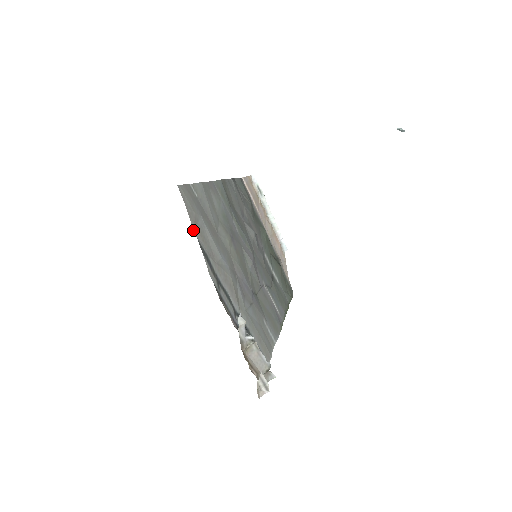
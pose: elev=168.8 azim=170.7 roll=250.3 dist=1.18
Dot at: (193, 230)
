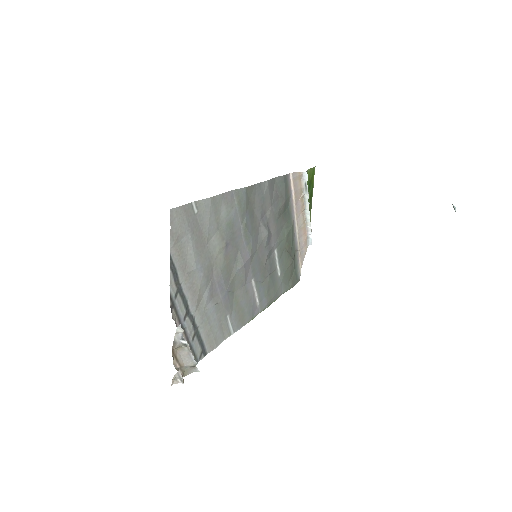
Dot at: (170, 248)
